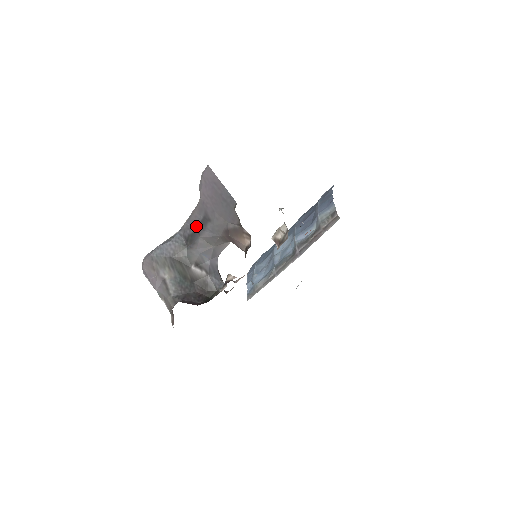
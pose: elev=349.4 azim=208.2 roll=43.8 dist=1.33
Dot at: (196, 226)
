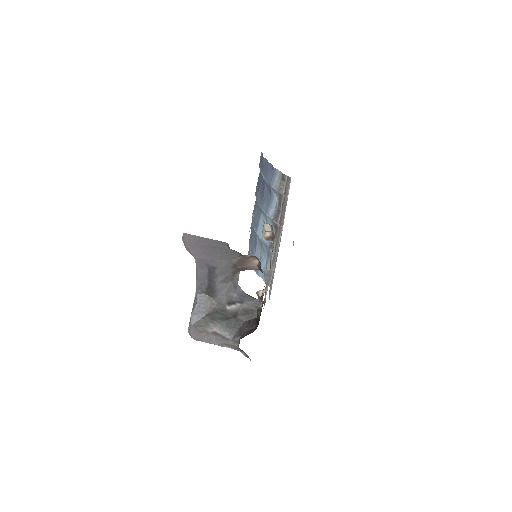
Dot at: (207, 279)
